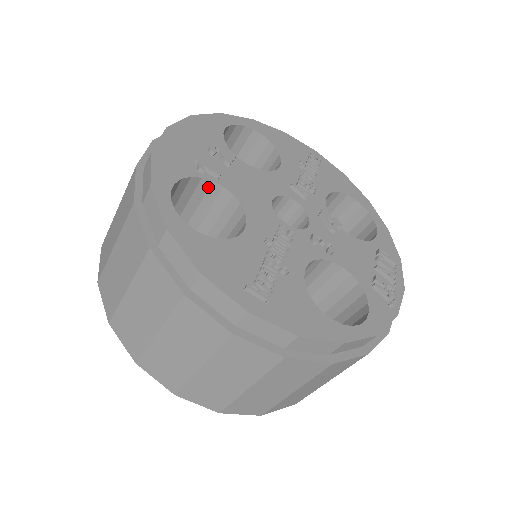
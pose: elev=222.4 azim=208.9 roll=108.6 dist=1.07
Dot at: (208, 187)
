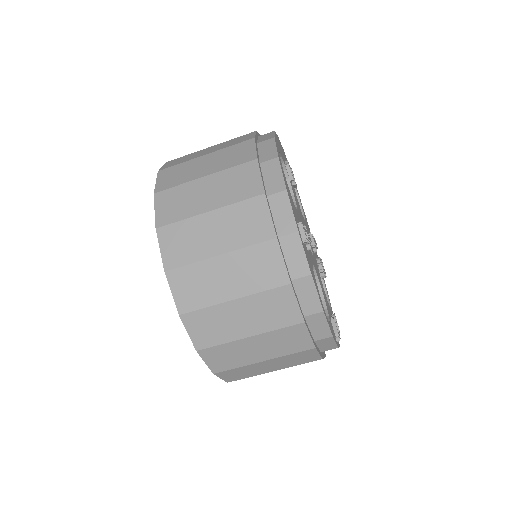
Dot at: occluded
